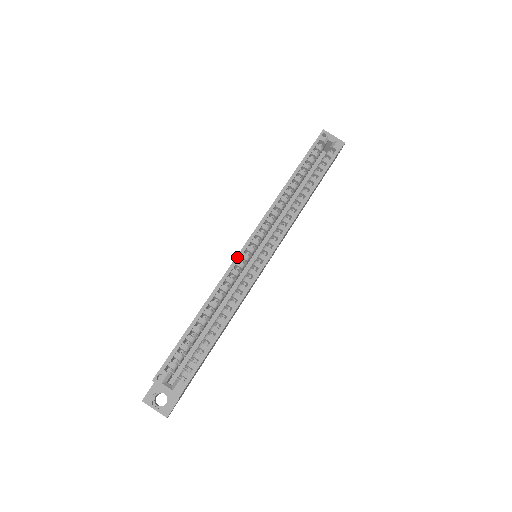
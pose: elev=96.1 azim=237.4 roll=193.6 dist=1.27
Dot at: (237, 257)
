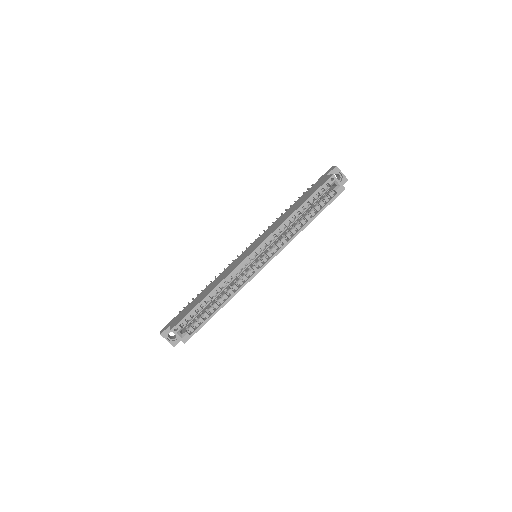
Dot at: (243, 262)
